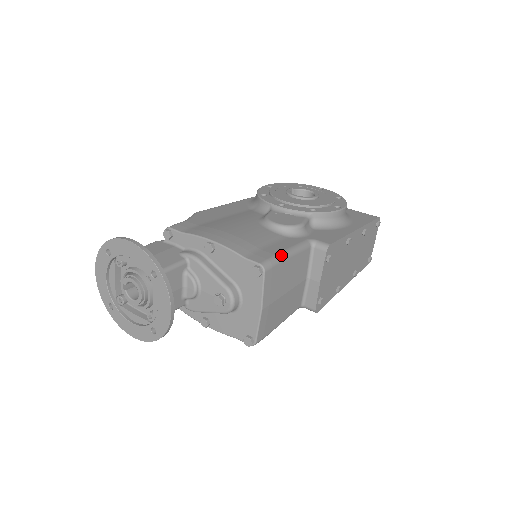
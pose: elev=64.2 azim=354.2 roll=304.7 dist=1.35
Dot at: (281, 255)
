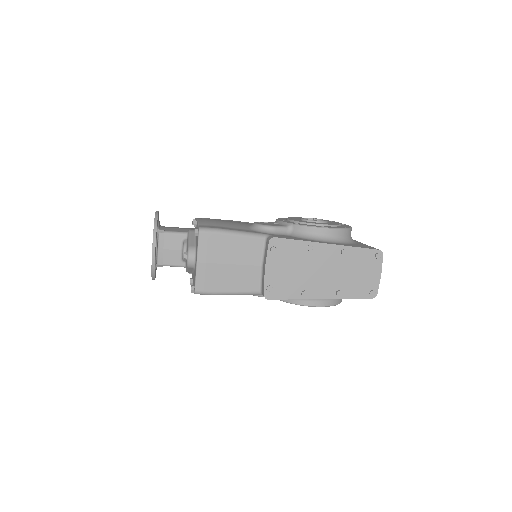
Dot at: (223, 230)
